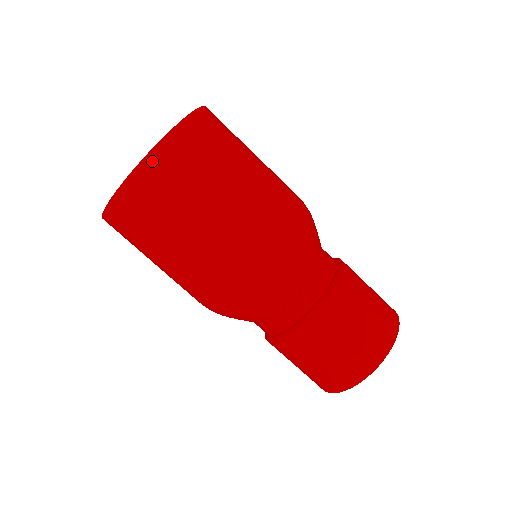
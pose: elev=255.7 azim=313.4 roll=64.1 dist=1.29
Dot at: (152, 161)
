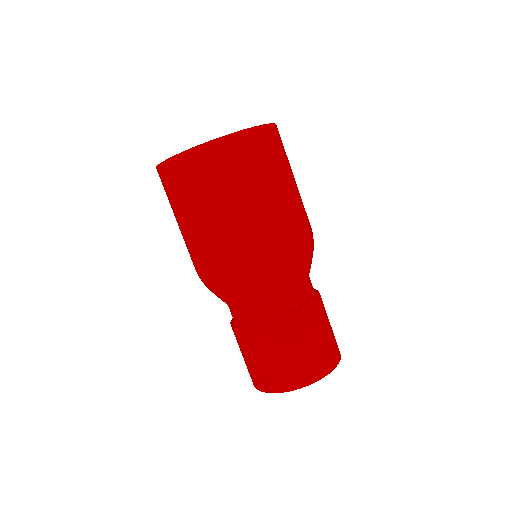
Dot at: (272, 129)
